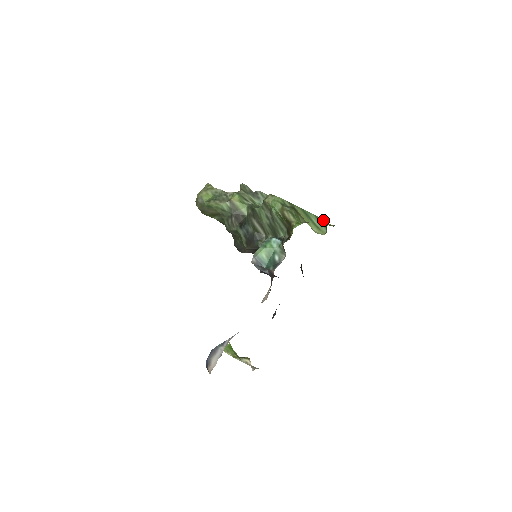
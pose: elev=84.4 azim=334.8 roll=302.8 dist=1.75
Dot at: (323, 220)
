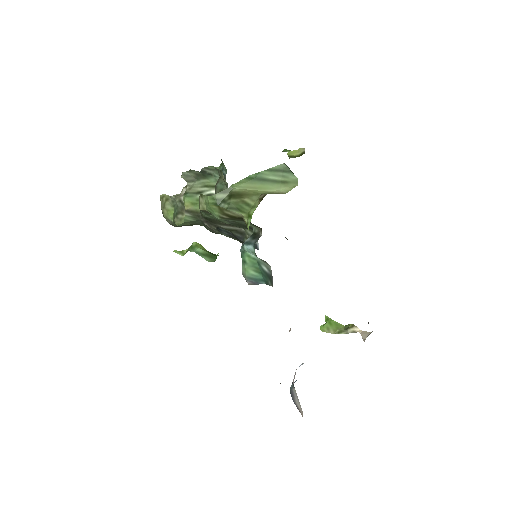
Dot at: (282, 166)
